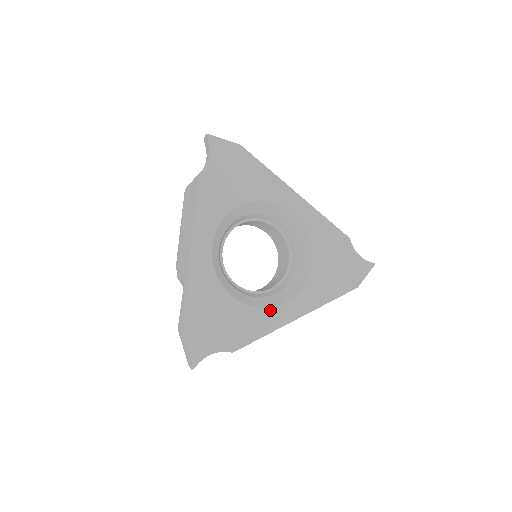
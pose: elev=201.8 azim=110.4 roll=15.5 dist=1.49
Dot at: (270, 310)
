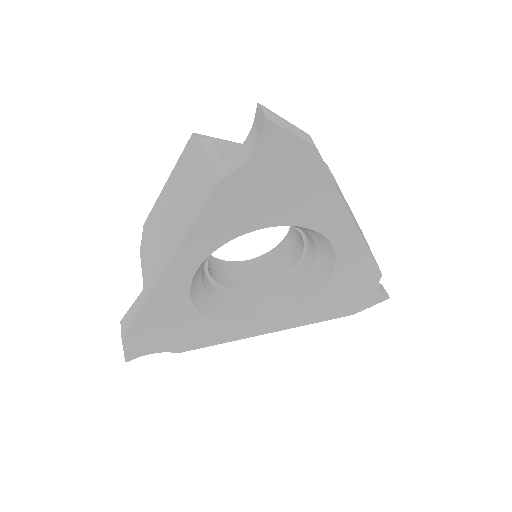
Dot at: (241, 326)
